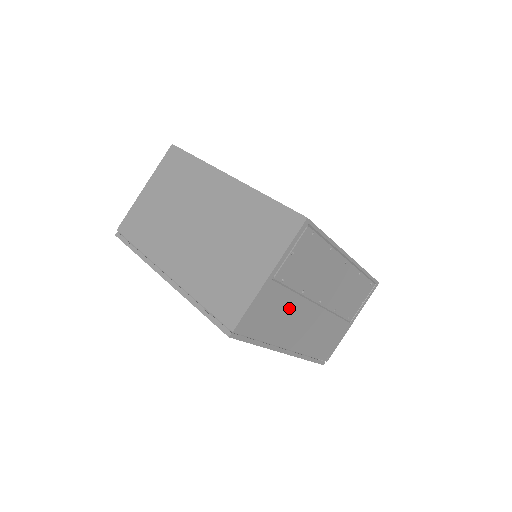
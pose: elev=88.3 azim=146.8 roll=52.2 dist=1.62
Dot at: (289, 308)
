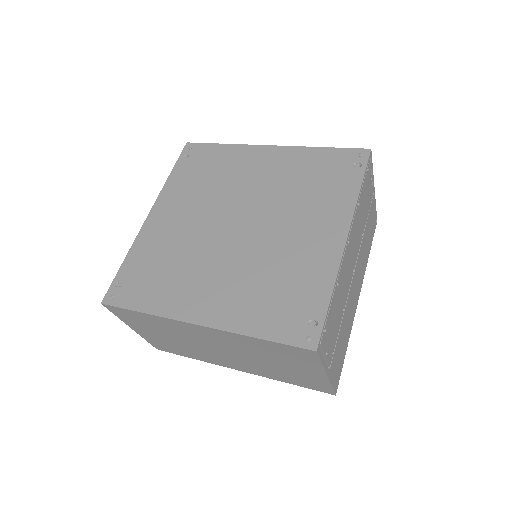
Dot at: (345, 323)
